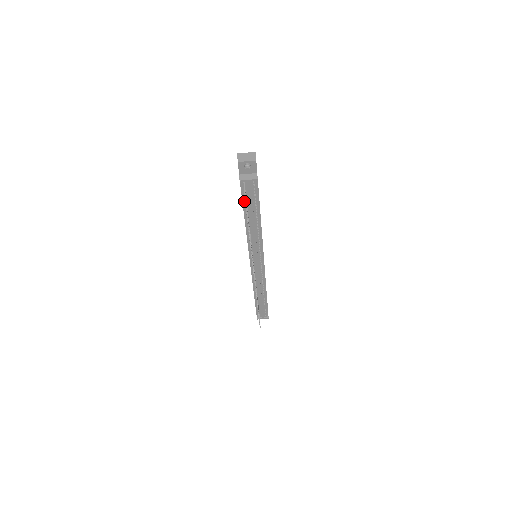
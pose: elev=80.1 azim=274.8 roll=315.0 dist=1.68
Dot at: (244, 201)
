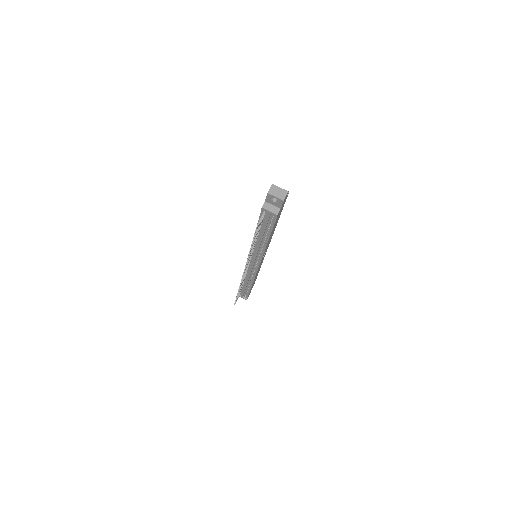
Dot at: occluded
